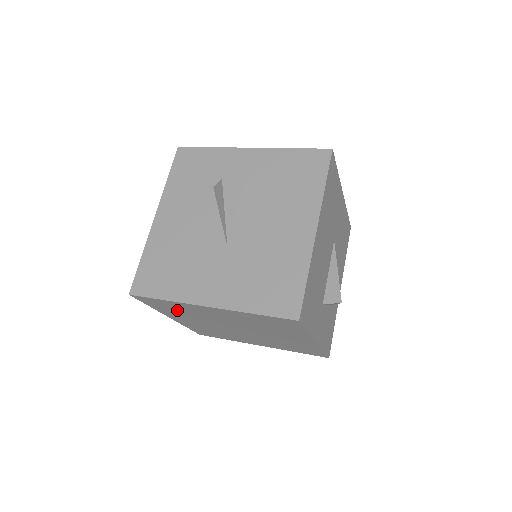
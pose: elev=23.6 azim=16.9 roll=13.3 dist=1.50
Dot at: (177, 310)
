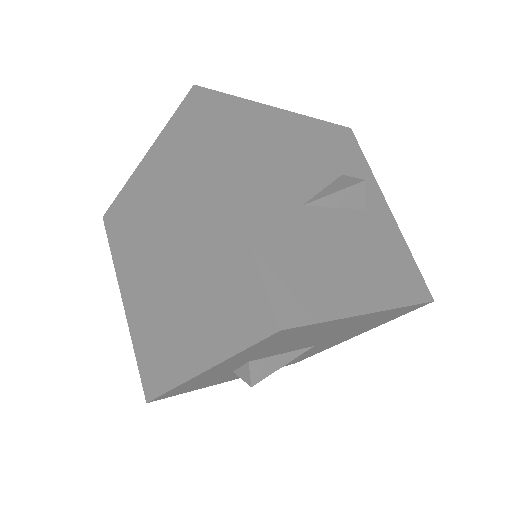
Dot at: (181, 162)
